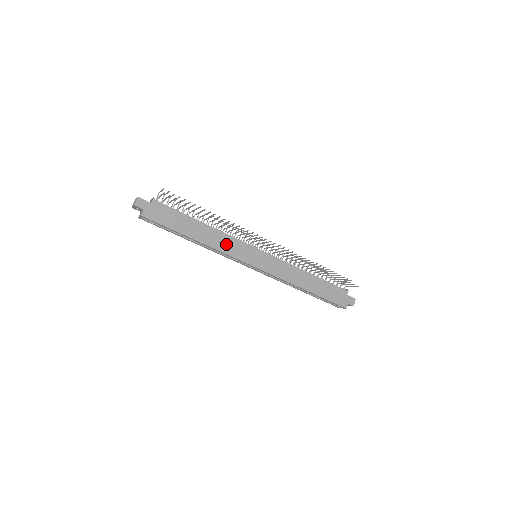
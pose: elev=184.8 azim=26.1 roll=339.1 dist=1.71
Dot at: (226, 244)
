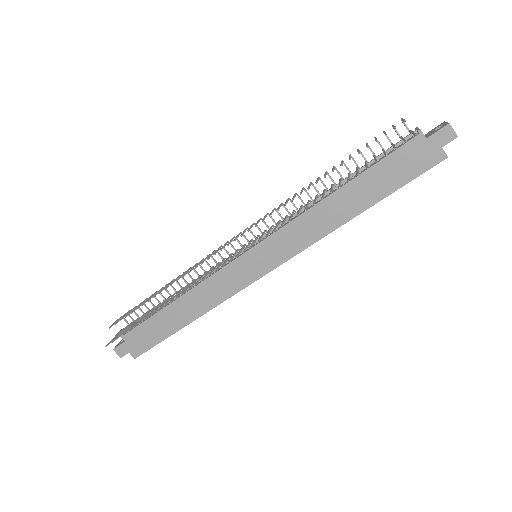
Dot at: (214, 291)
